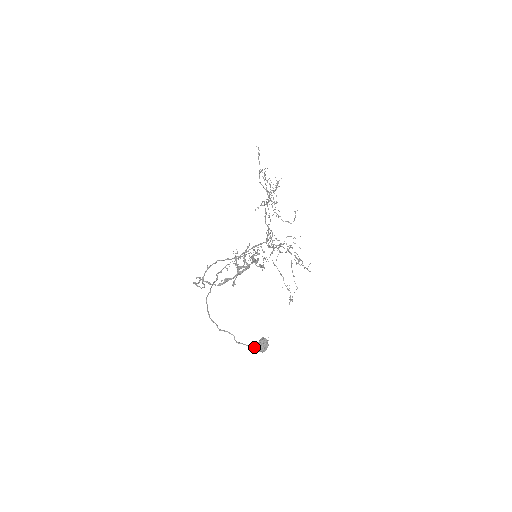
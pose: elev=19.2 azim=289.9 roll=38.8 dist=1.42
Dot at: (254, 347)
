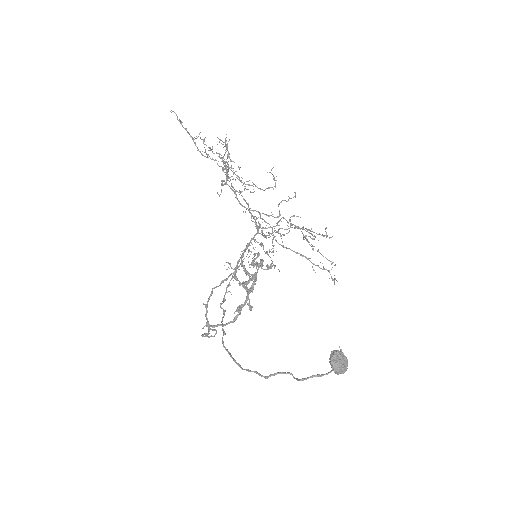
Dot at: occluded
